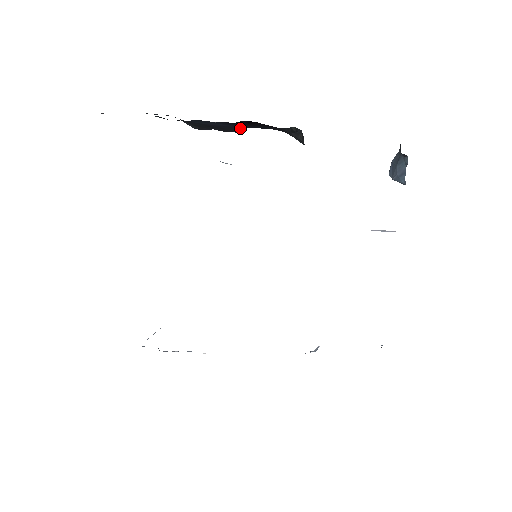
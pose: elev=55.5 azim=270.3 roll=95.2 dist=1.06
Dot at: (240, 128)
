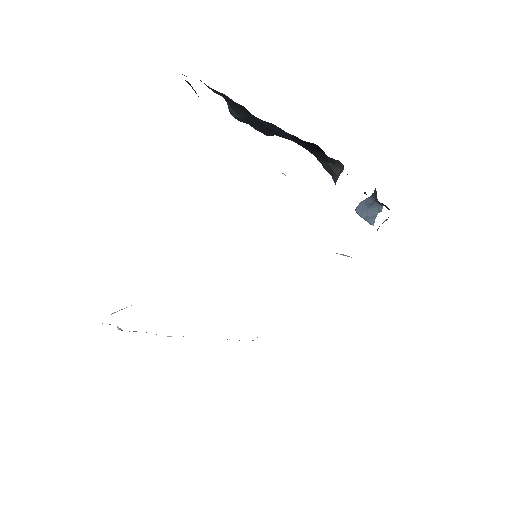
Dot at: (279, 136)
